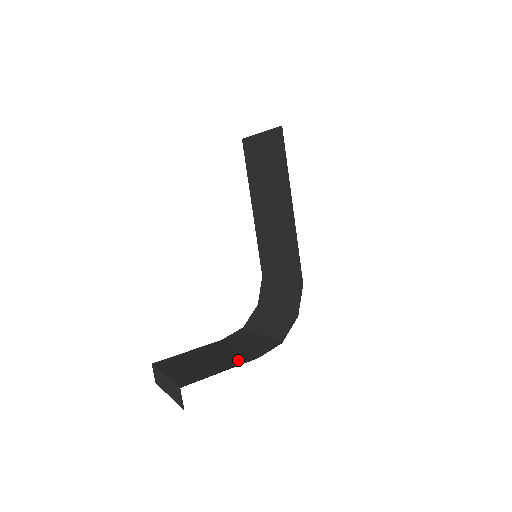
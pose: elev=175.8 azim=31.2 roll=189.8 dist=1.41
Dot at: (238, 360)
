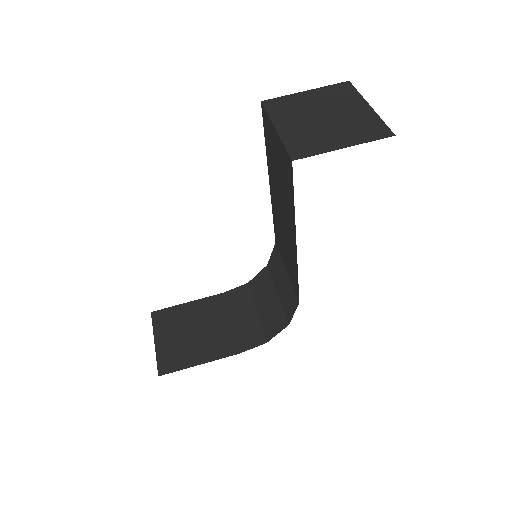
Dot at: (221, 348)
